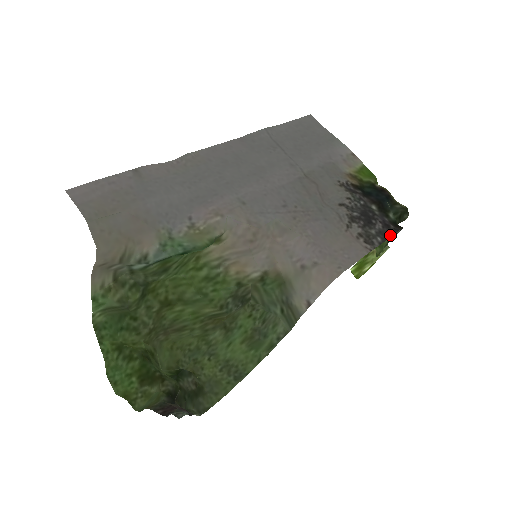
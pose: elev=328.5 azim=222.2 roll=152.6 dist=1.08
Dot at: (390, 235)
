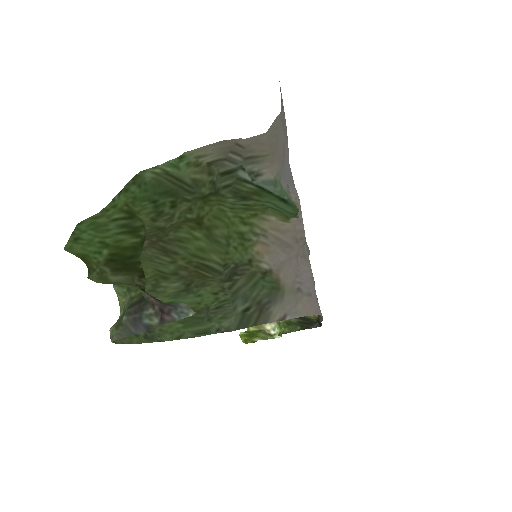
Dot at: occluded
